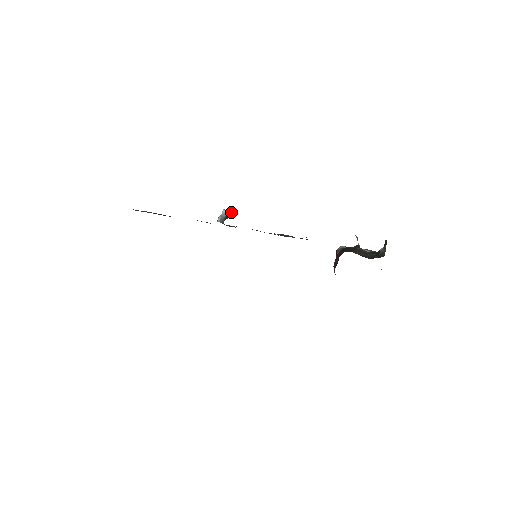
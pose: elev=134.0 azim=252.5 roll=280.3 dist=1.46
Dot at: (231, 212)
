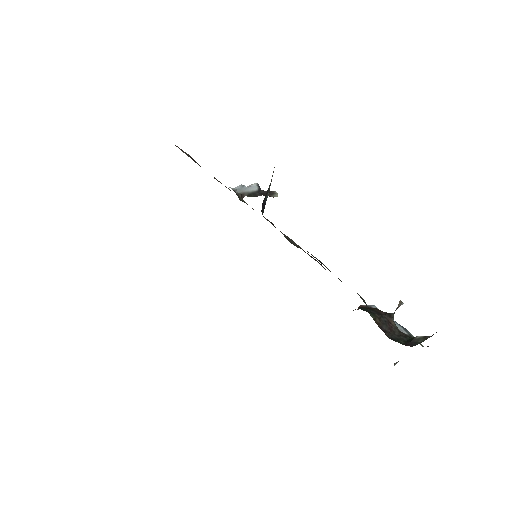
Dot at: occluded
